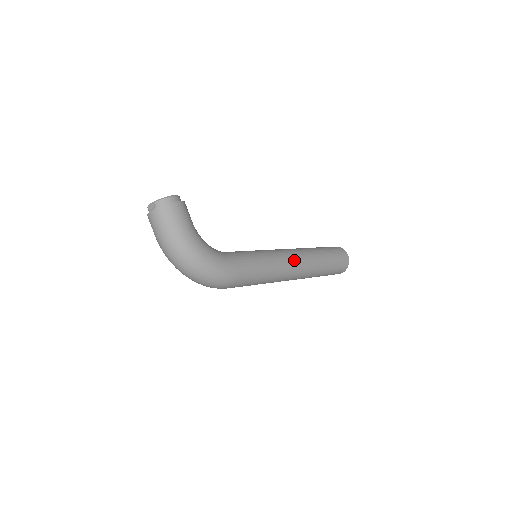
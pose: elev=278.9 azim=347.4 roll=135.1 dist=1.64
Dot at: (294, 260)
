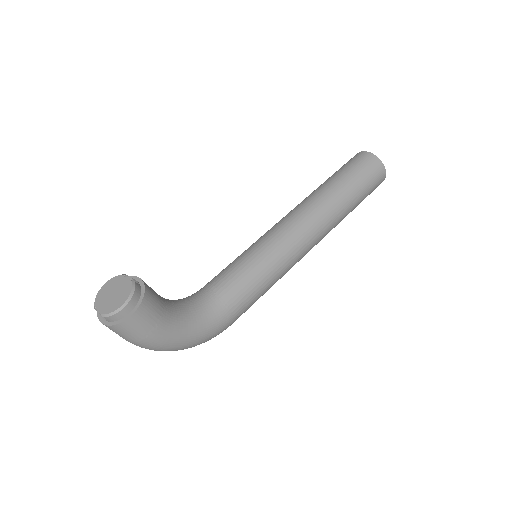
Dot at: (308, 244)
